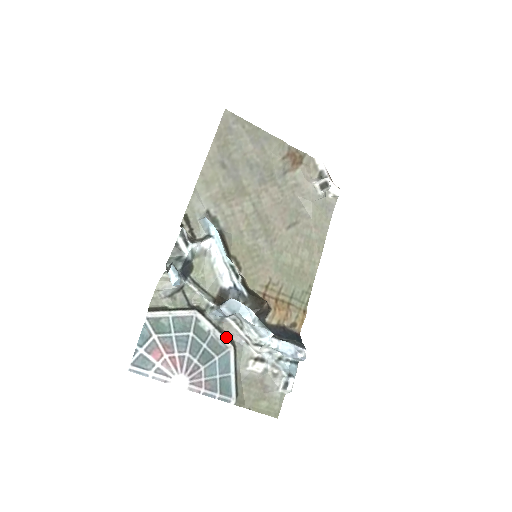
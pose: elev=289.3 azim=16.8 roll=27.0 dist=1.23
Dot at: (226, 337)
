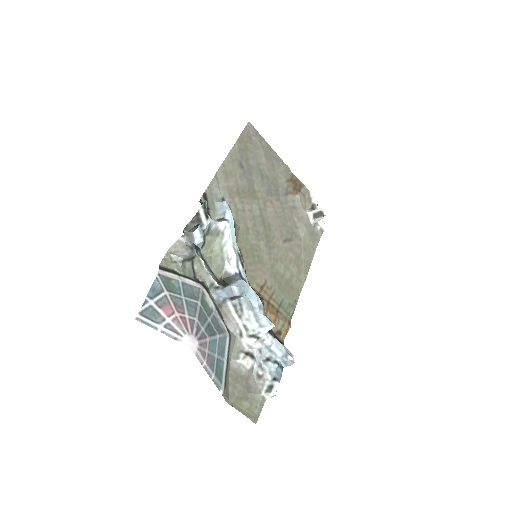
Dot at: (224, 322)
